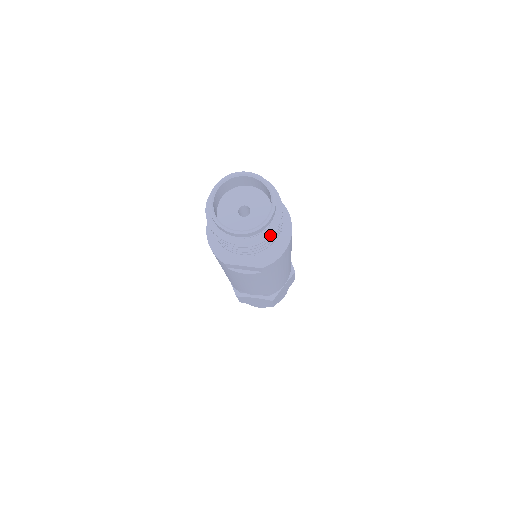
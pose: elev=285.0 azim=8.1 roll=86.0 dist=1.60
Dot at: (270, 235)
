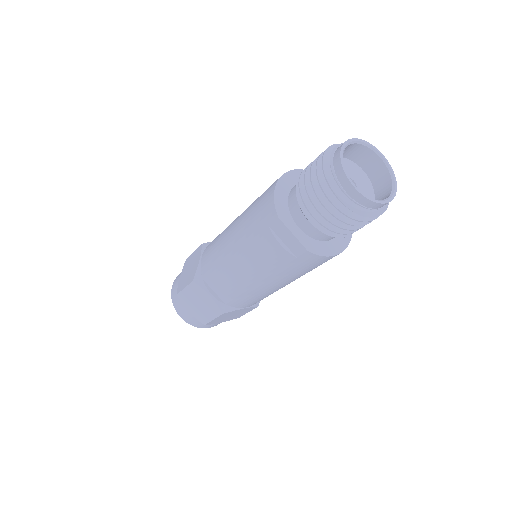
Dot at: (364, 220)
